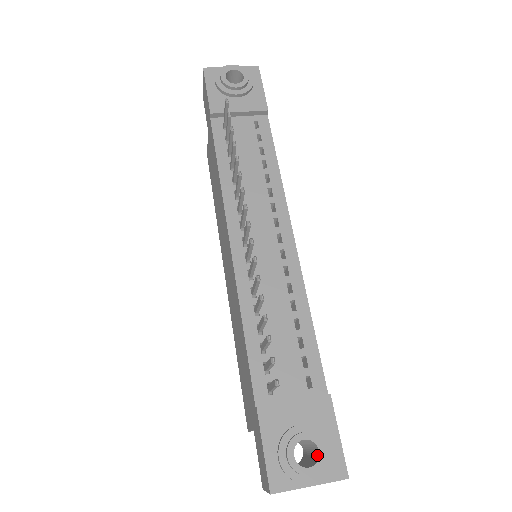
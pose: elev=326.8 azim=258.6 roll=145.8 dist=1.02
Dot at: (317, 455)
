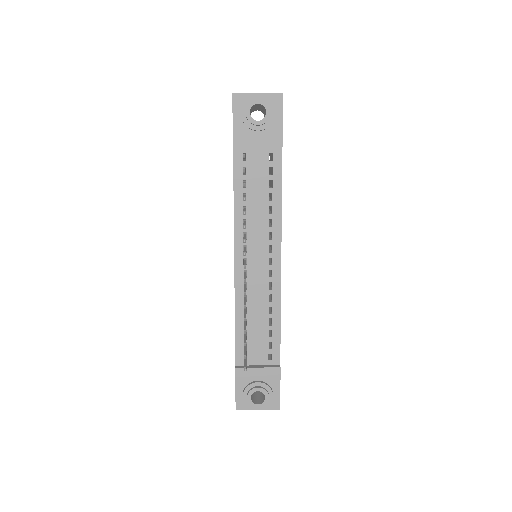
Dot at: (264, 398)
